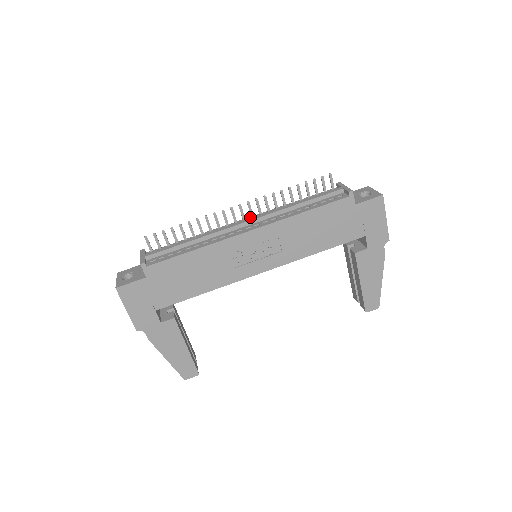
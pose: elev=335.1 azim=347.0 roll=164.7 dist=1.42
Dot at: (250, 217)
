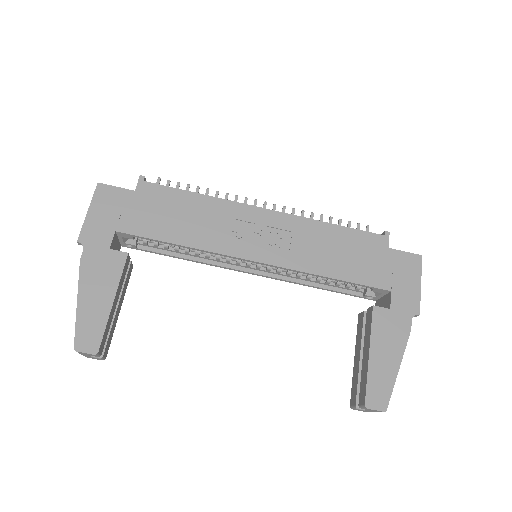
Dot at: occluded
